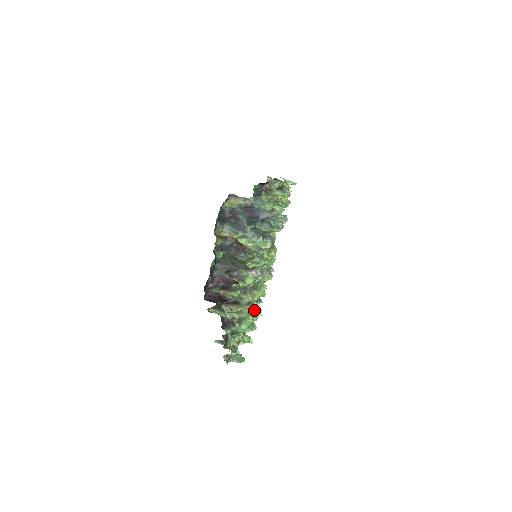
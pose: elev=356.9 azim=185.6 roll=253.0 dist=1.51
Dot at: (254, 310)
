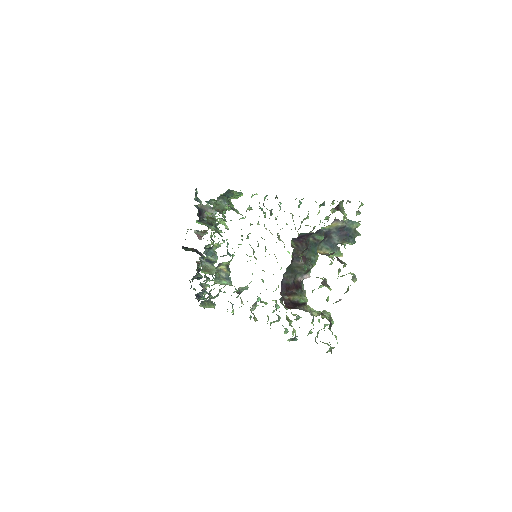
Dot at: (276, 304)
